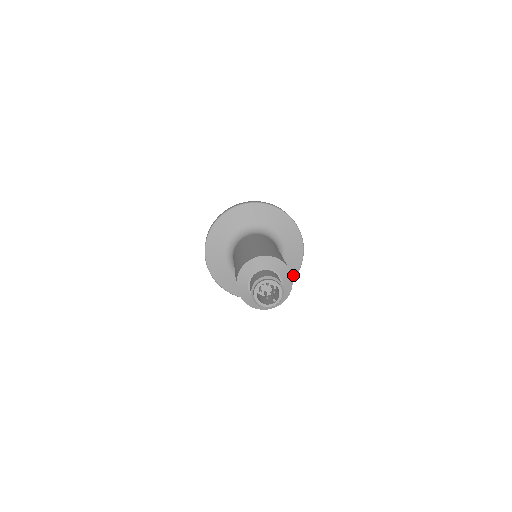
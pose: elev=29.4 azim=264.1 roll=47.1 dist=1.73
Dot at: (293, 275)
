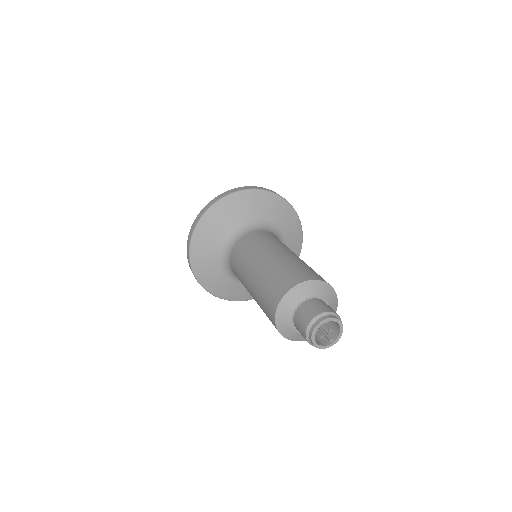
Dot at: occluded
